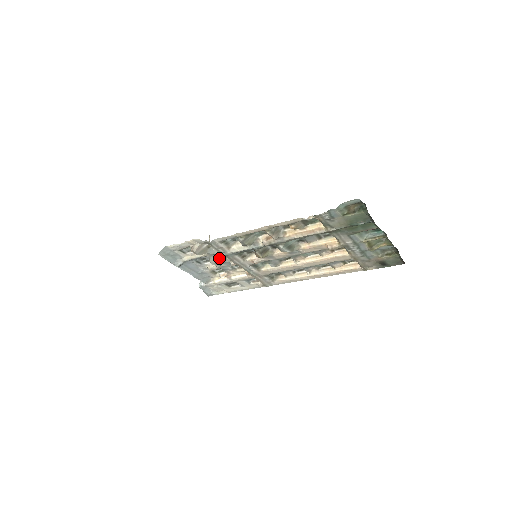
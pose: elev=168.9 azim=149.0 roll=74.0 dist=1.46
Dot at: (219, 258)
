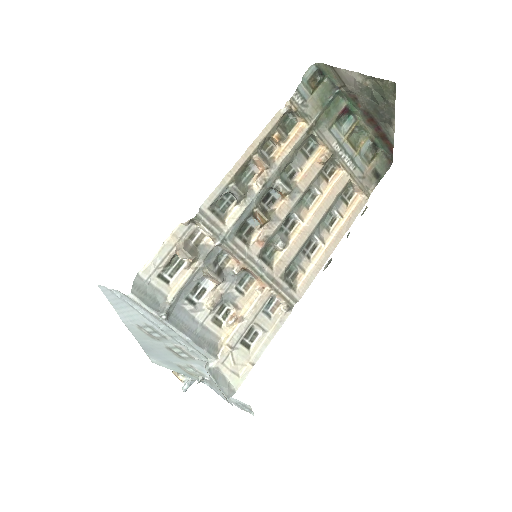
Dot at: (216, 267)
